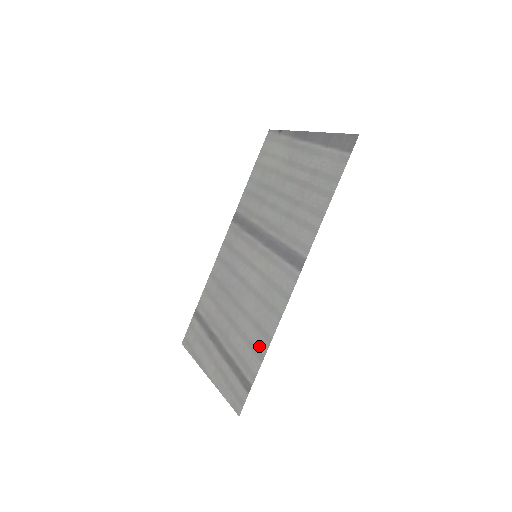
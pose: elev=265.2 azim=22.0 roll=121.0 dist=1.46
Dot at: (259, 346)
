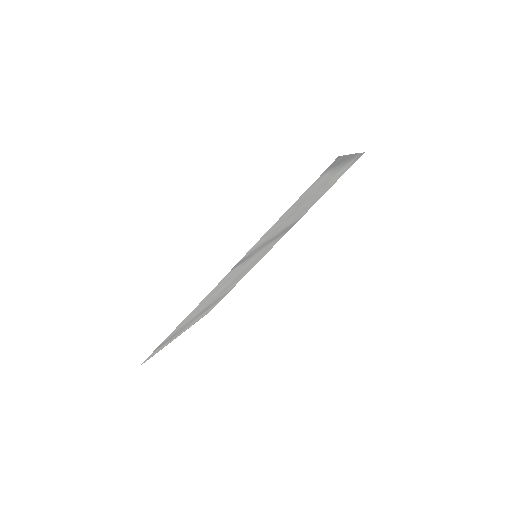
Dot at: occluded
